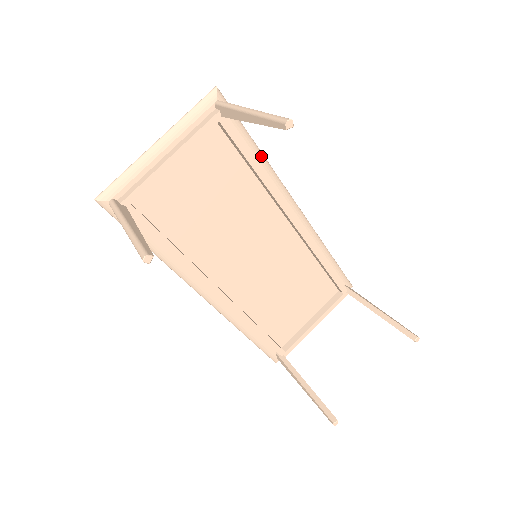
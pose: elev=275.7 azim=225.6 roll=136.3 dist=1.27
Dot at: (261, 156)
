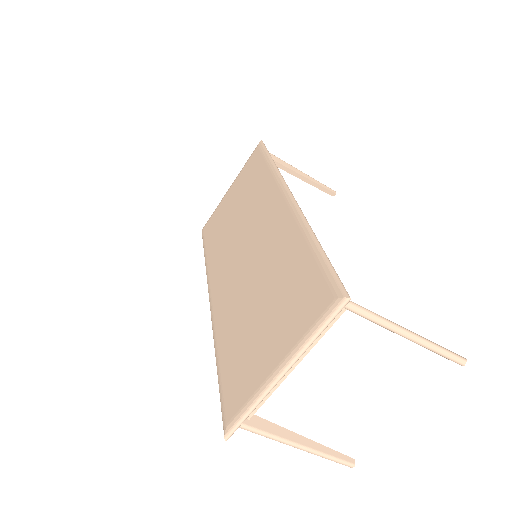
Dot at: occluded
